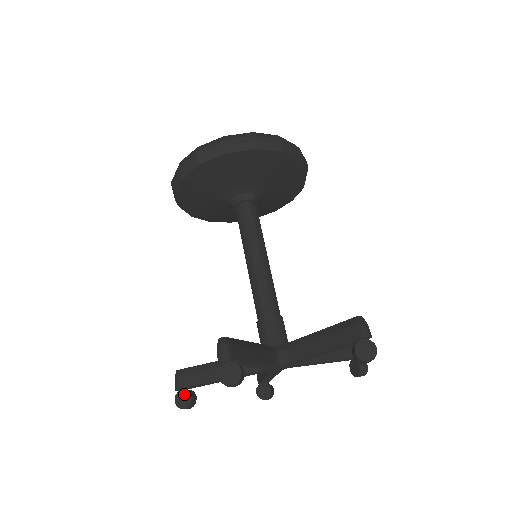
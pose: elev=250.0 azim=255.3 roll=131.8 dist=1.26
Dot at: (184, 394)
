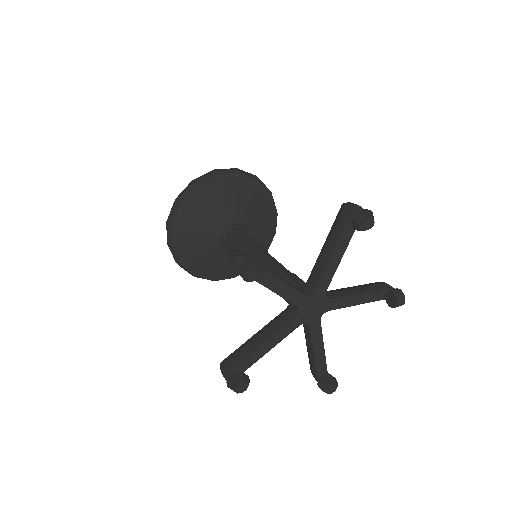
Dot at: (234, 375)
